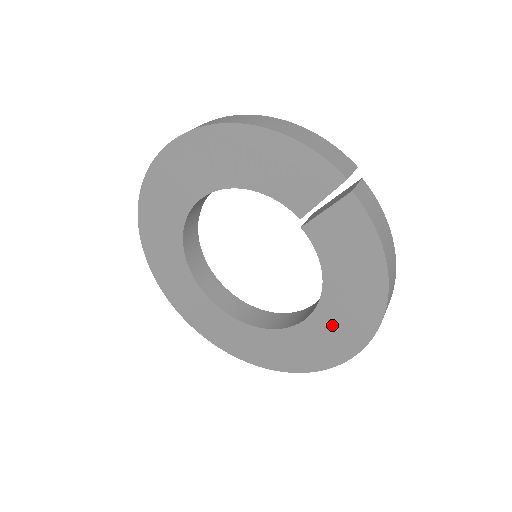
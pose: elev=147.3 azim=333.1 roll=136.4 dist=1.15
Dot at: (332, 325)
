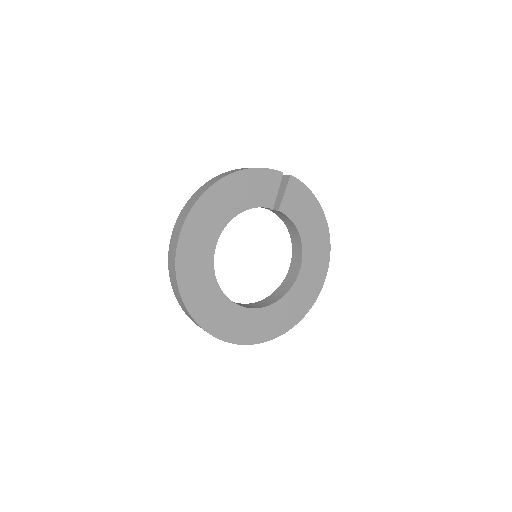
Dot at: (313, 256)
